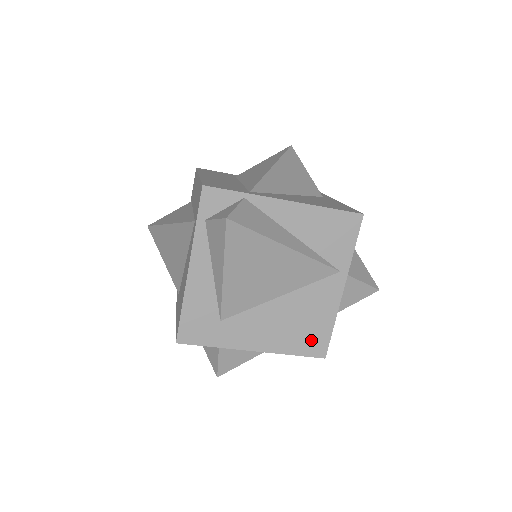
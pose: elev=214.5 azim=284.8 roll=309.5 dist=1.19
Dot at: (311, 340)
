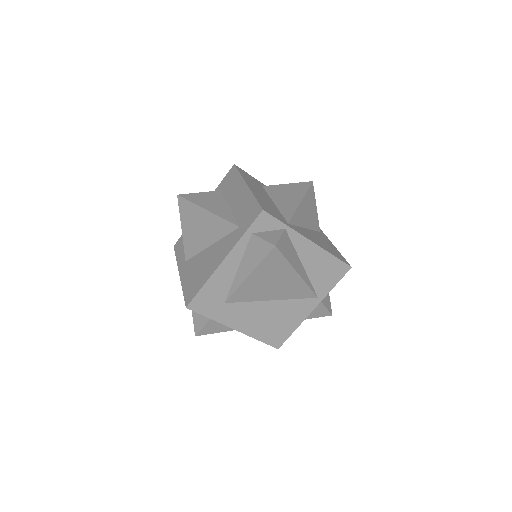
Dot at: (276, 335)
